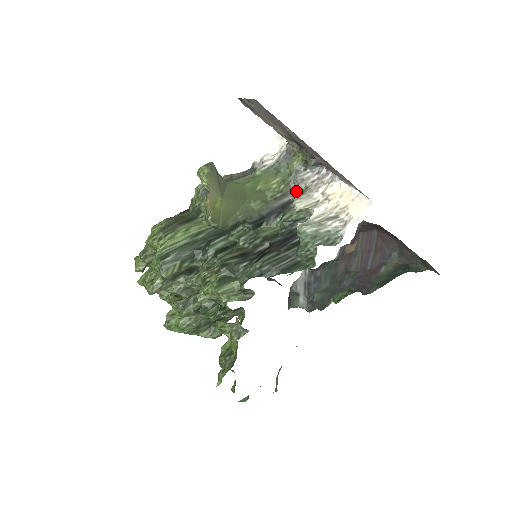
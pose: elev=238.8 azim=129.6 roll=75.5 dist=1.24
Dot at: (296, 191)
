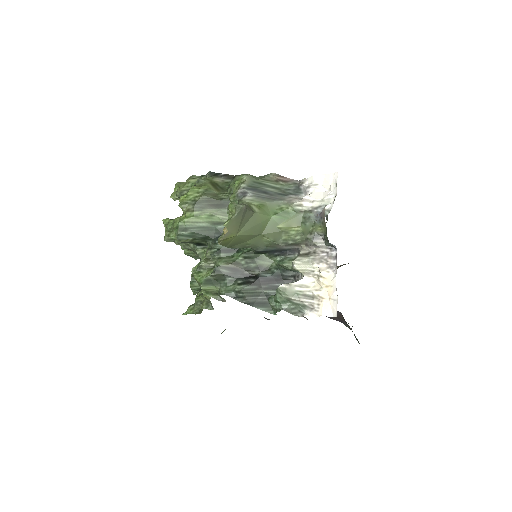
Dot at: (306, 247)
